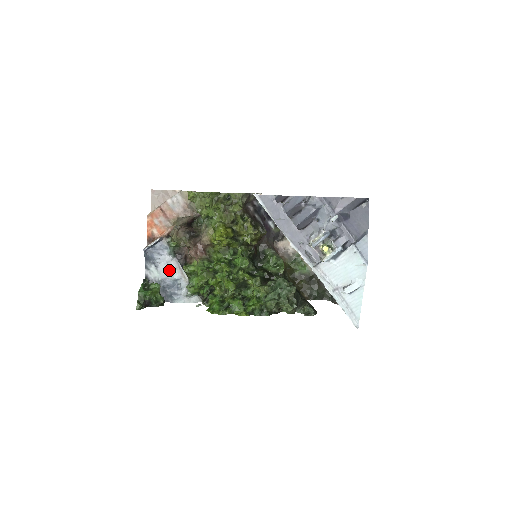
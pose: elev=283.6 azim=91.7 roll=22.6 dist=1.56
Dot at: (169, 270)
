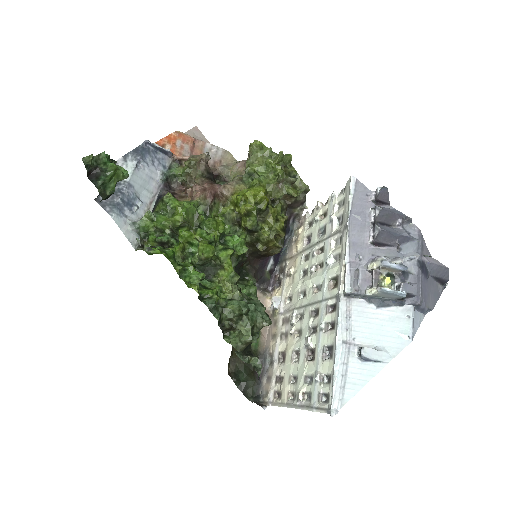
Dot at: (144, 184)
